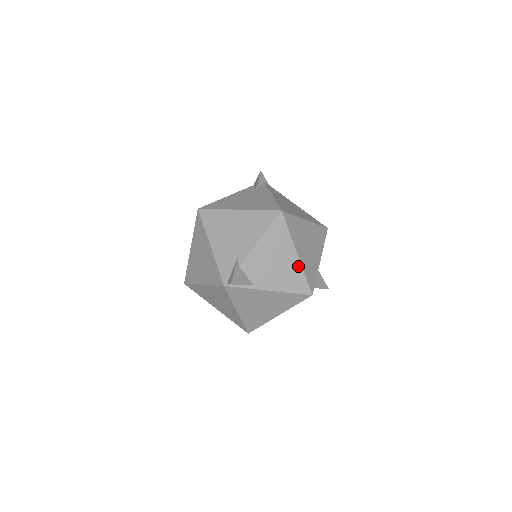
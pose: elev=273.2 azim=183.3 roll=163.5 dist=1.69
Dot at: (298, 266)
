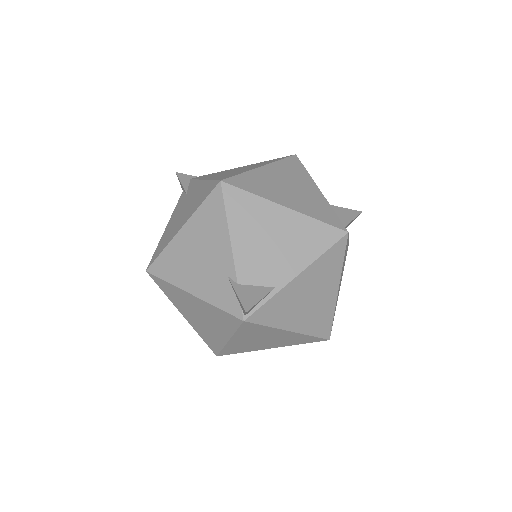
Dot at: (300, 218)
